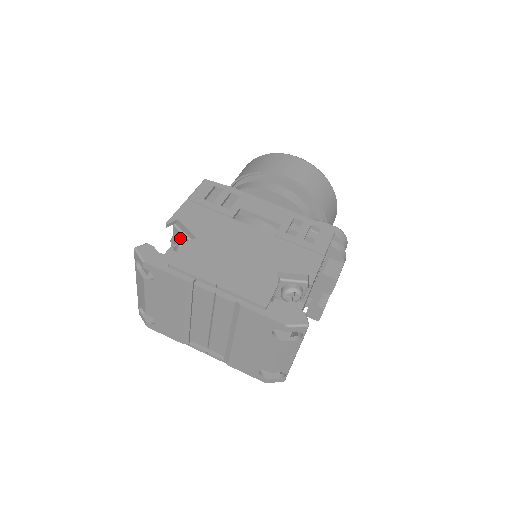
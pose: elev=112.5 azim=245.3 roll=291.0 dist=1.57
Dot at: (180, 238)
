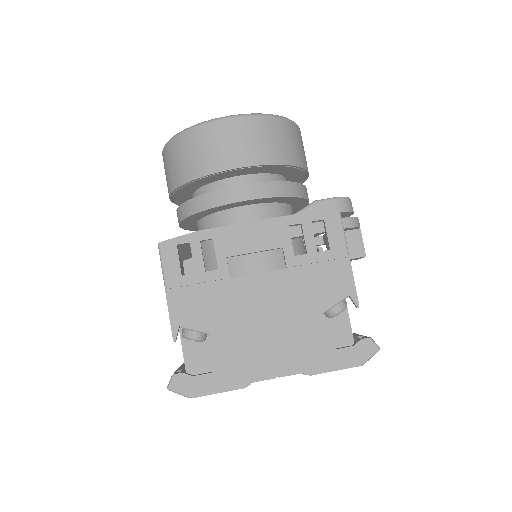
Dot at: (194, 335)
